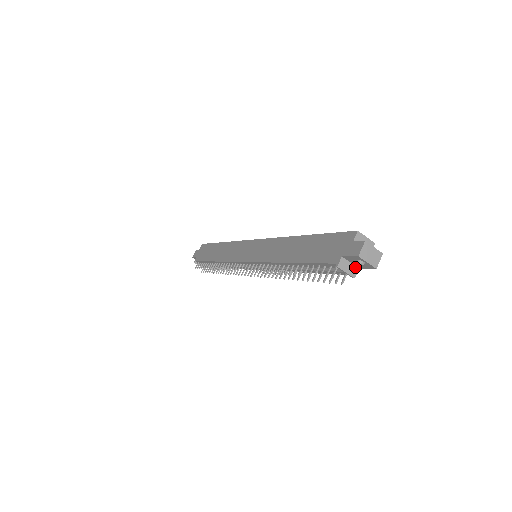
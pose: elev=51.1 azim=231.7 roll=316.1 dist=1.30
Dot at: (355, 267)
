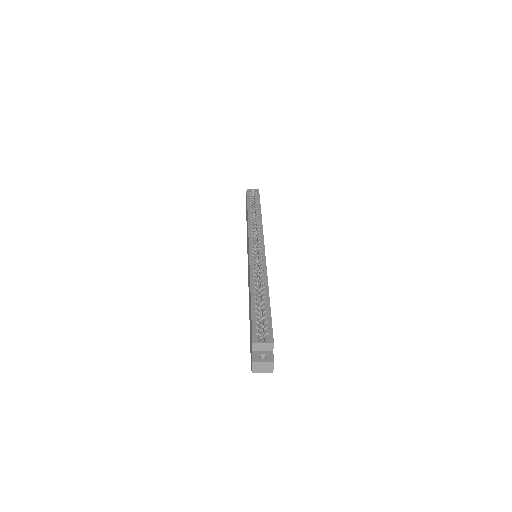
Dot at: occluded
